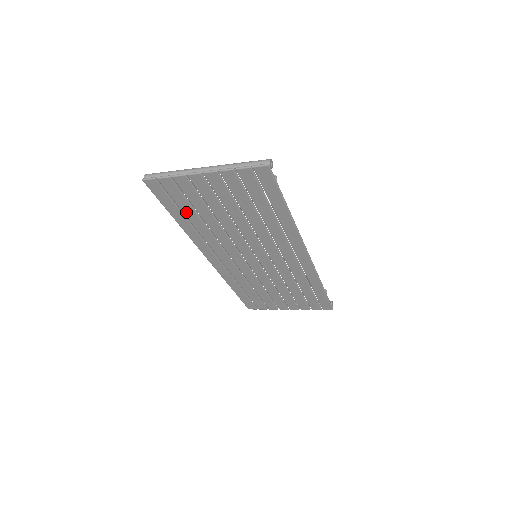
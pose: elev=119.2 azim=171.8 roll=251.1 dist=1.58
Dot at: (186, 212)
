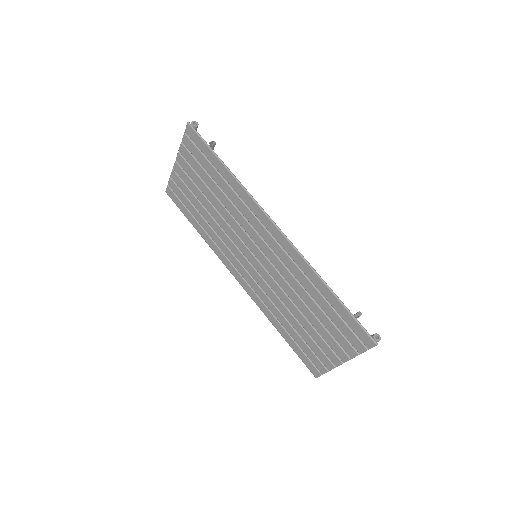
Dot at: (194, 215)
